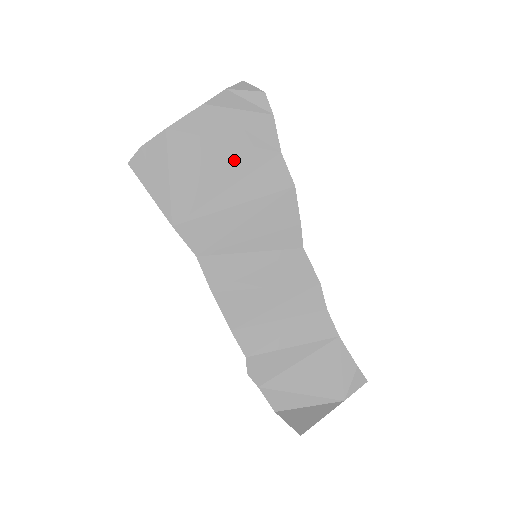
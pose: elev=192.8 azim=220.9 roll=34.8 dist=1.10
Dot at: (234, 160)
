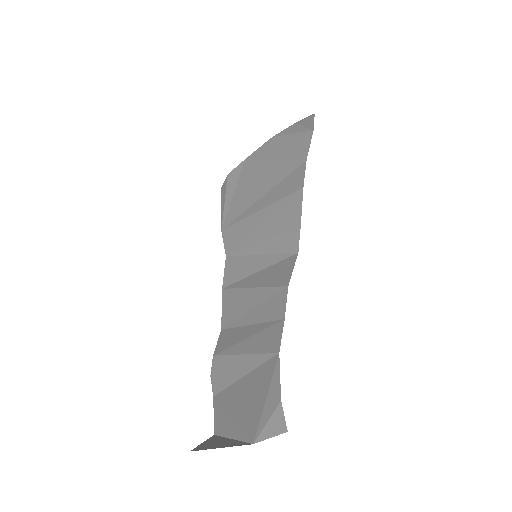
Dot at: (273, 174)
